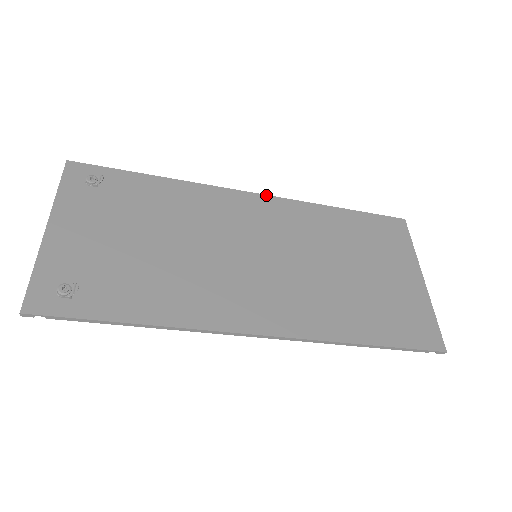
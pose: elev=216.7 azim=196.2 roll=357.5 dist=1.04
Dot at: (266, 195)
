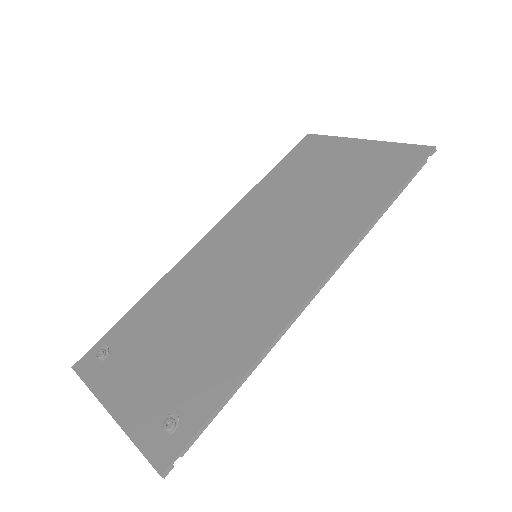
Dot at: (215, 226)
